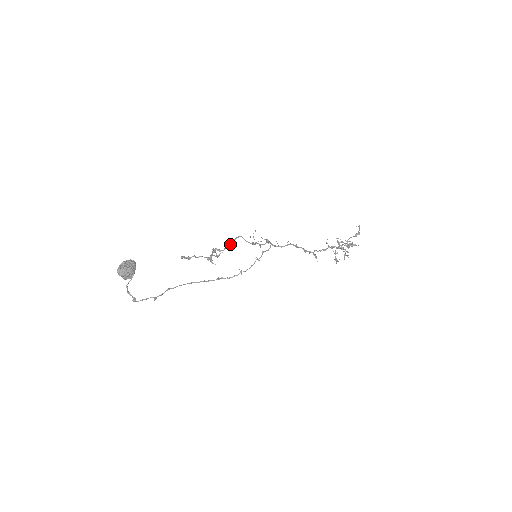
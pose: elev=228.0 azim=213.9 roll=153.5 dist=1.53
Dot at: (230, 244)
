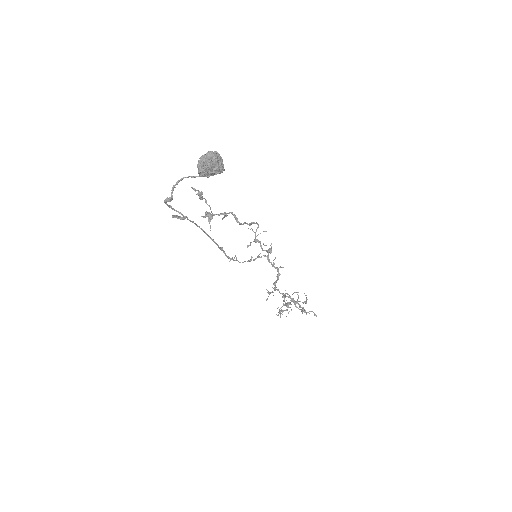
Dot at: (250, 224)
